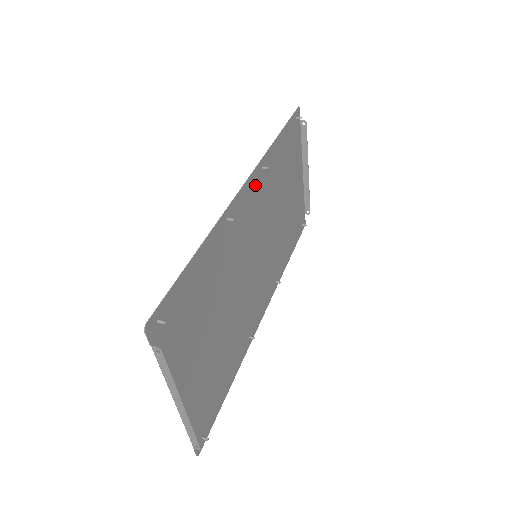
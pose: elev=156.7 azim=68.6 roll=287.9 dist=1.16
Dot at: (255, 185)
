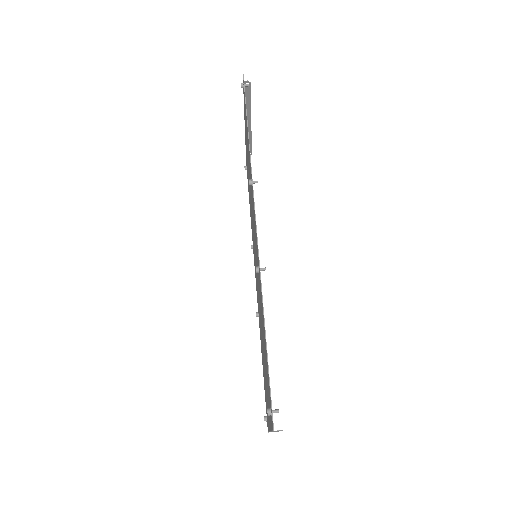
Dot at: occluded
